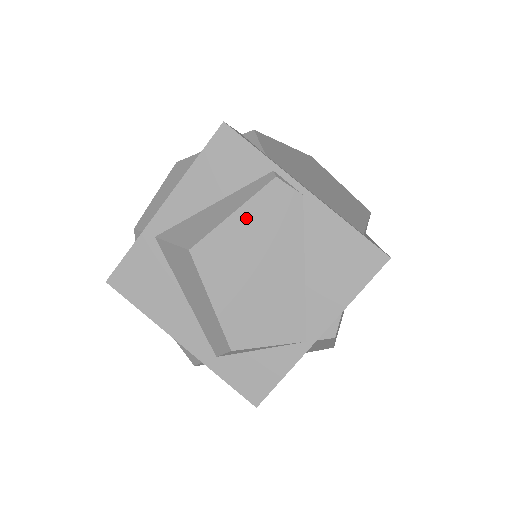
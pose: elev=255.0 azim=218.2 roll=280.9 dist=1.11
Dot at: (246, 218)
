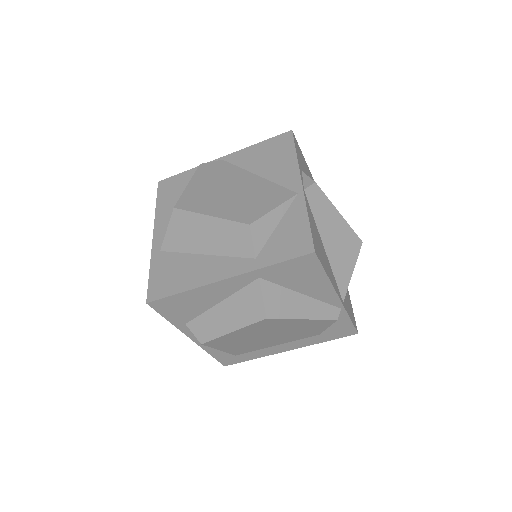
Dot at: (198, 182)
